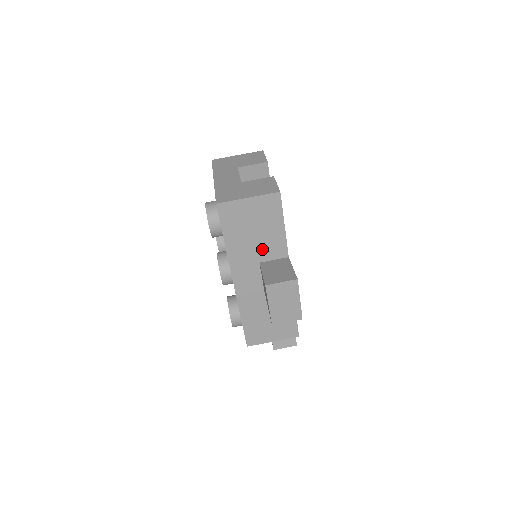
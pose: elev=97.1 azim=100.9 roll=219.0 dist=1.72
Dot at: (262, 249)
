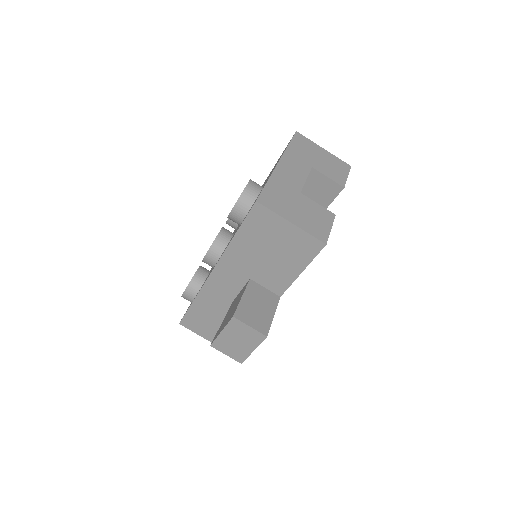
Dot at: (263, 271)
